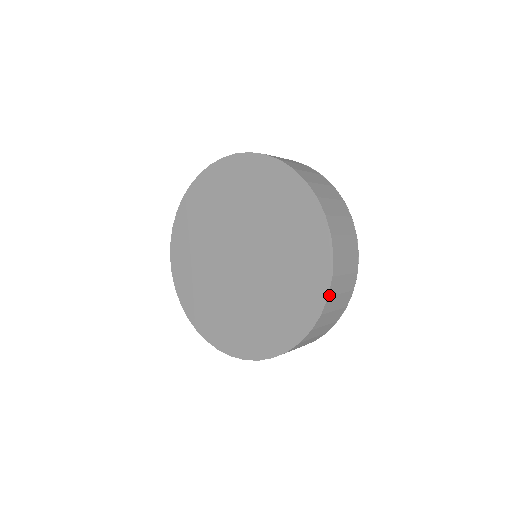
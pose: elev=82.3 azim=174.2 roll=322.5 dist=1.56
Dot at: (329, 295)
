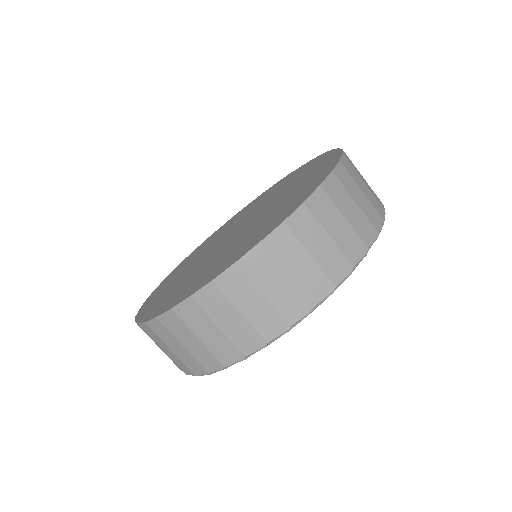
Dot at: (306, 203)
